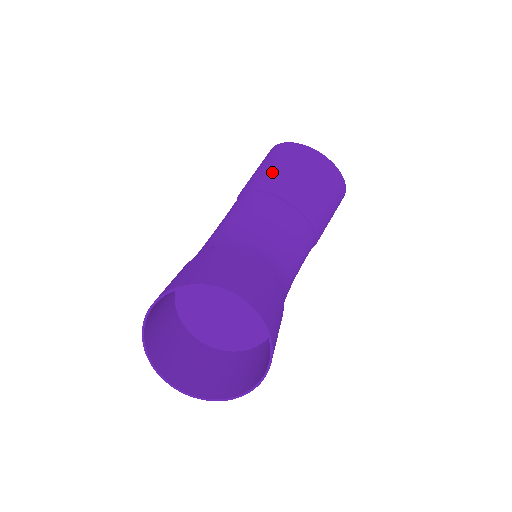
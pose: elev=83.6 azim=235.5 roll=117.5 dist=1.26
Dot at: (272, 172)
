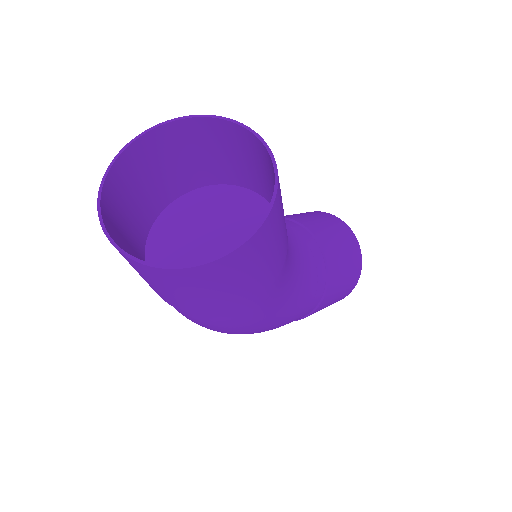
Dot at: occluded
